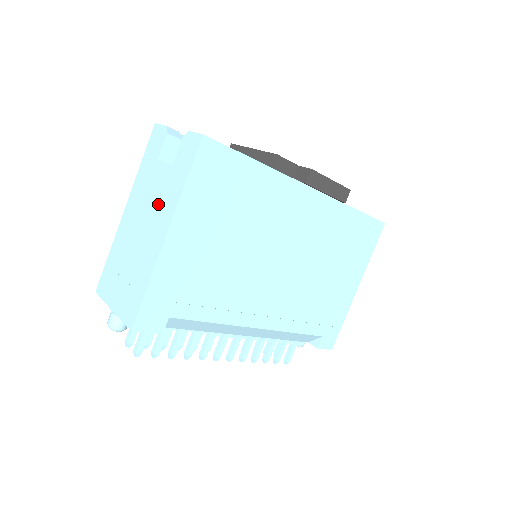
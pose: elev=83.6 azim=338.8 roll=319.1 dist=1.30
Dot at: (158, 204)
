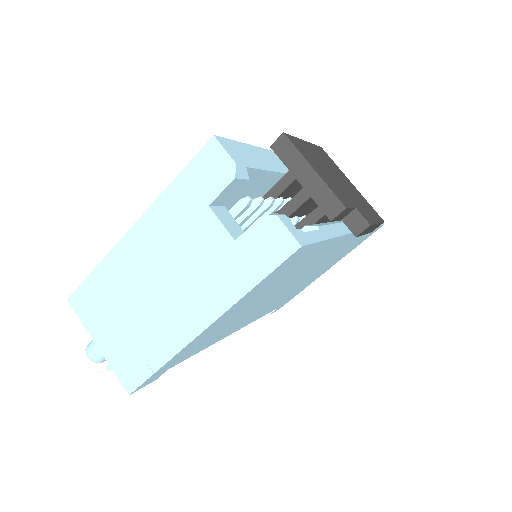
Dot at: (198, 276)
